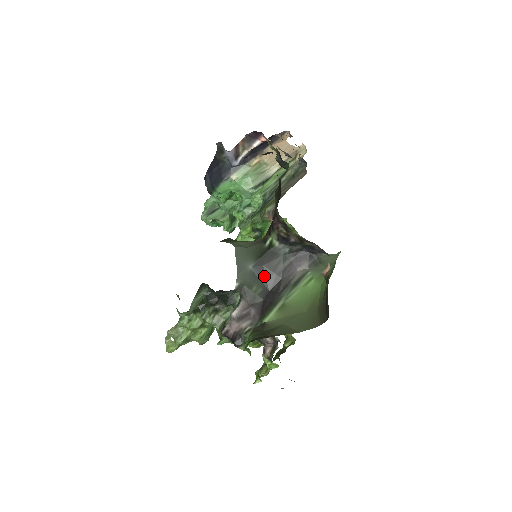
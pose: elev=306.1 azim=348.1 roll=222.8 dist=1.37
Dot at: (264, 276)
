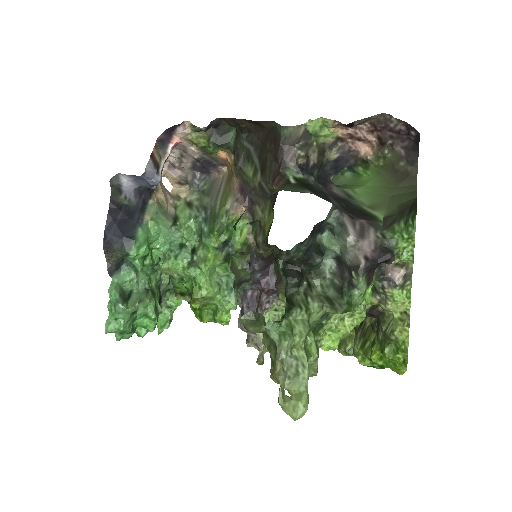
Dot at: (326, 199)
